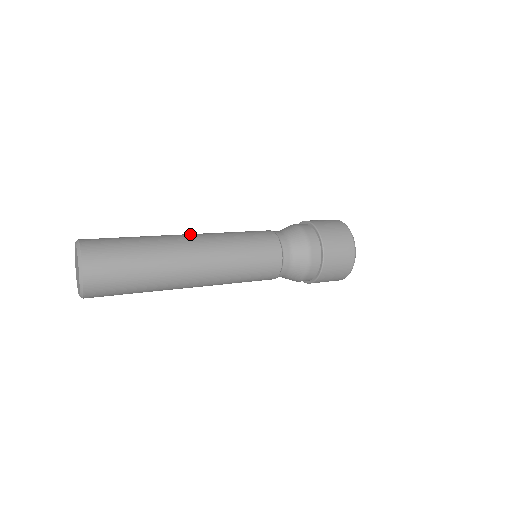
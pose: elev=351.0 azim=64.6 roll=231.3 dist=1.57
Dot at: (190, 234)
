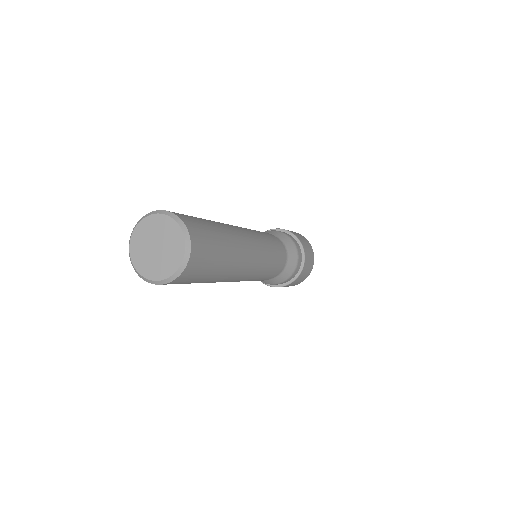
Dot at: (232, 225)
